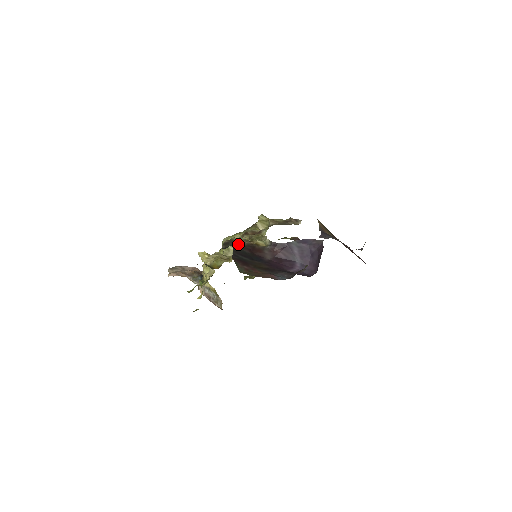
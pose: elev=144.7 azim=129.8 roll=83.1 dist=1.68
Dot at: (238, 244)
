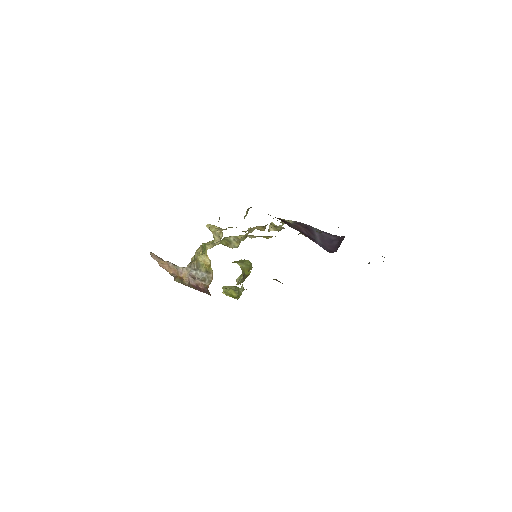
Dot at: occluded
